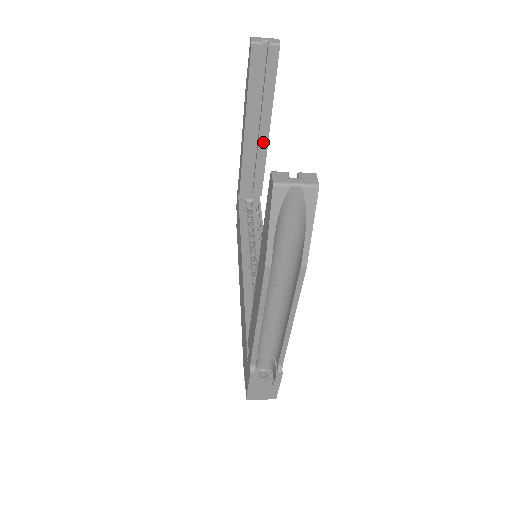
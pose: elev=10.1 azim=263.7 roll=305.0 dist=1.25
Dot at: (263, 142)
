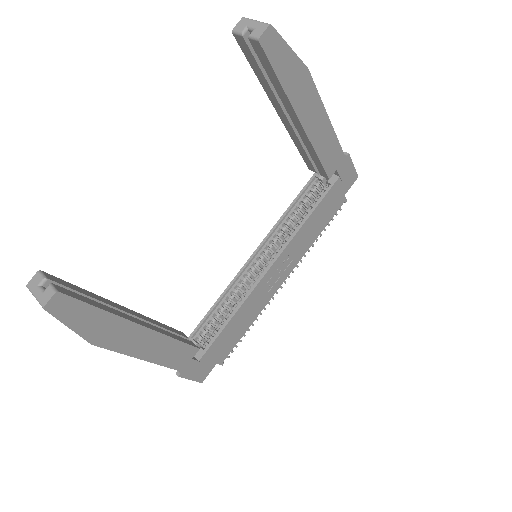
Dot at: (302, 132)
